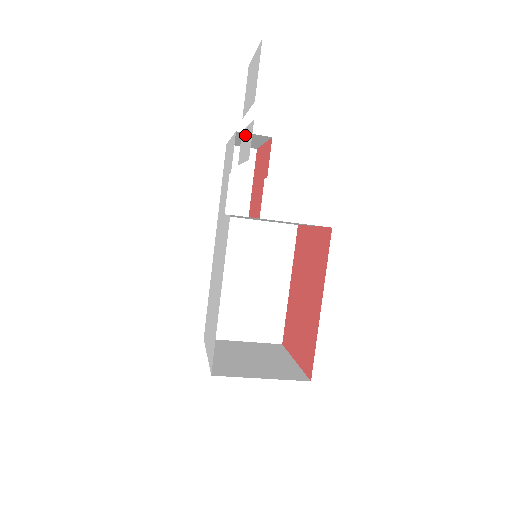
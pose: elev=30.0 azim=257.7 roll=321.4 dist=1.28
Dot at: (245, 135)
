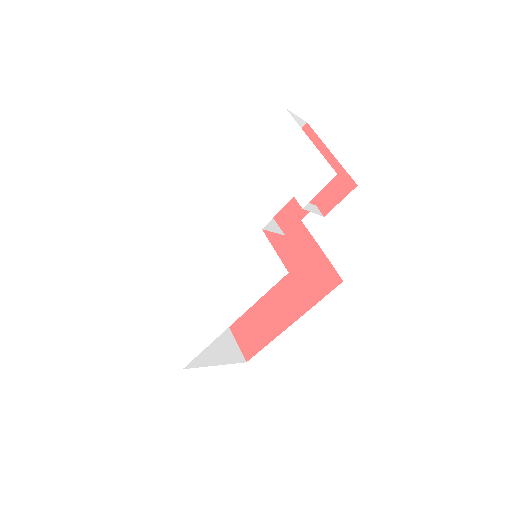
Dot at: (376, 259)
